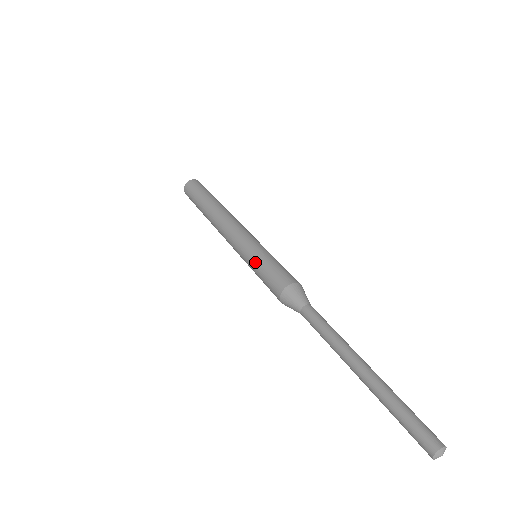
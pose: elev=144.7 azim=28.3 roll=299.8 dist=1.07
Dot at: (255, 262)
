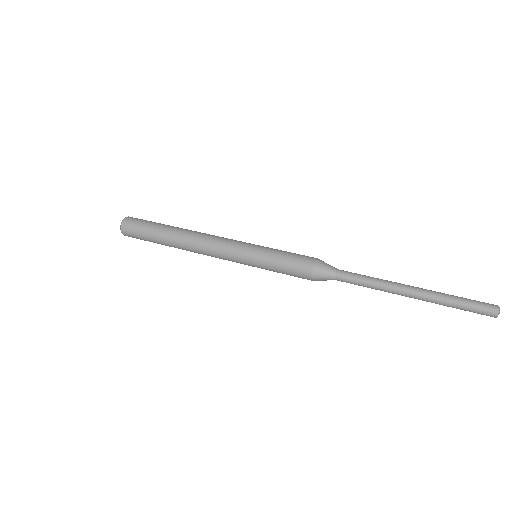
Dot at: (269, 253)
